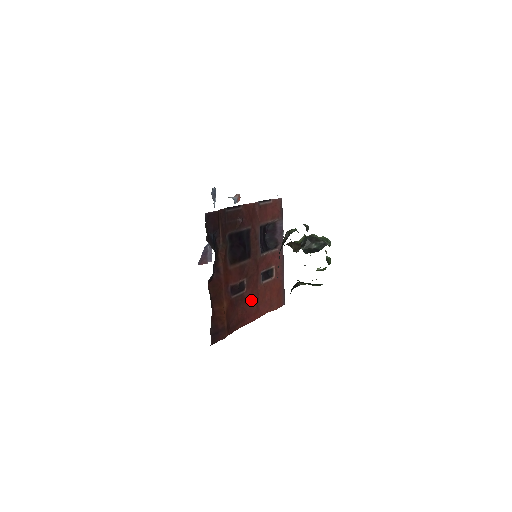
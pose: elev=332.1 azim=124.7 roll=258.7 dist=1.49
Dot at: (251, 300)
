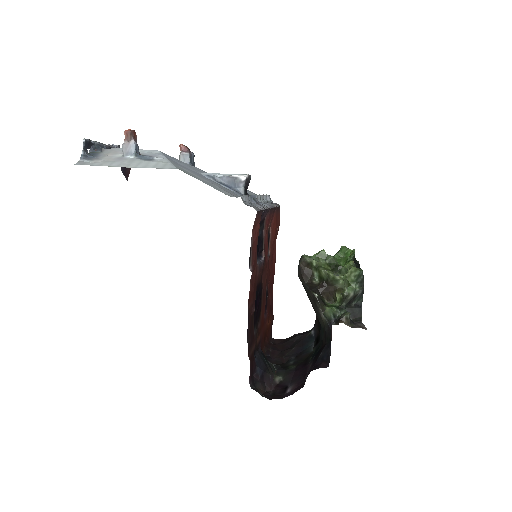
Dot at: (270, 274)
